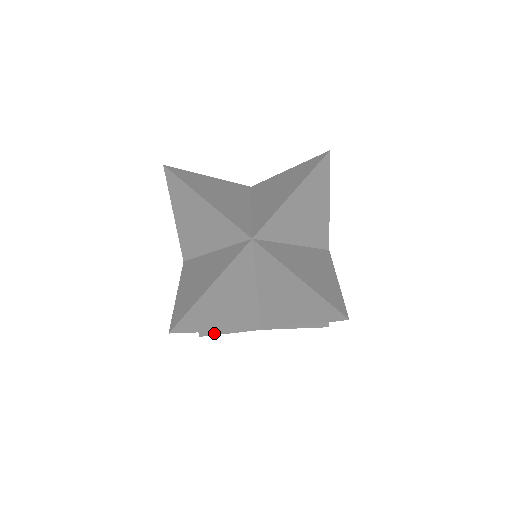
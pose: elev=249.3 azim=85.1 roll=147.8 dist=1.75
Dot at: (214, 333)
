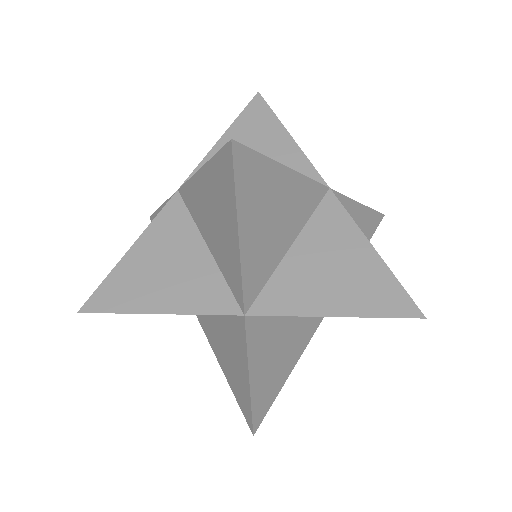
Dot at: occluded
